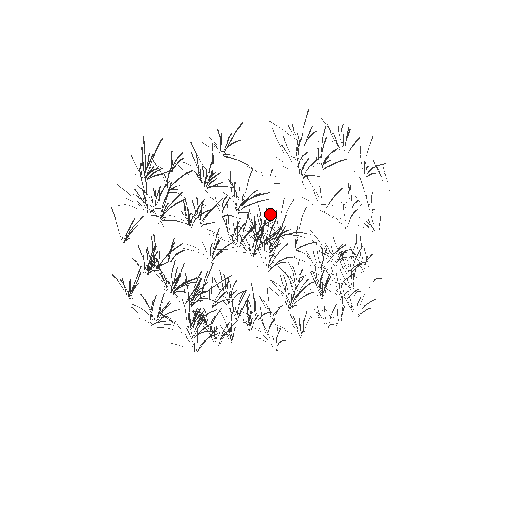
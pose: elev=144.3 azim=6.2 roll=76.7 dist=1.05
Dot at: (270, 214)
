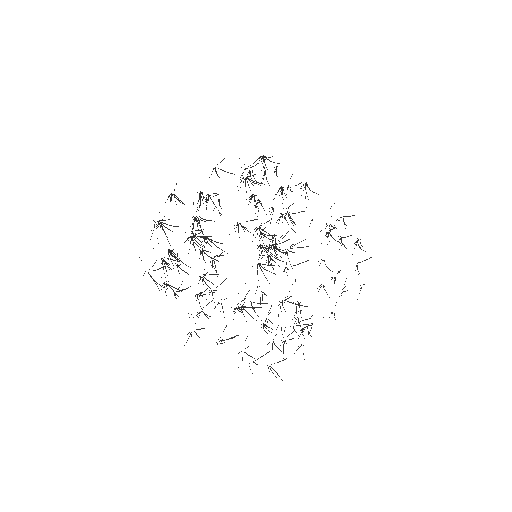
Dot at: (283, 250)
